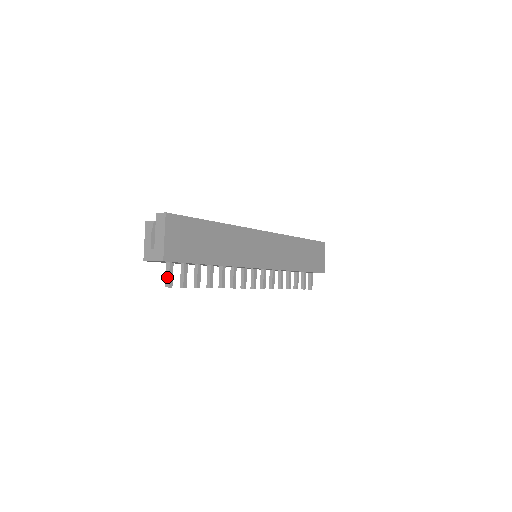
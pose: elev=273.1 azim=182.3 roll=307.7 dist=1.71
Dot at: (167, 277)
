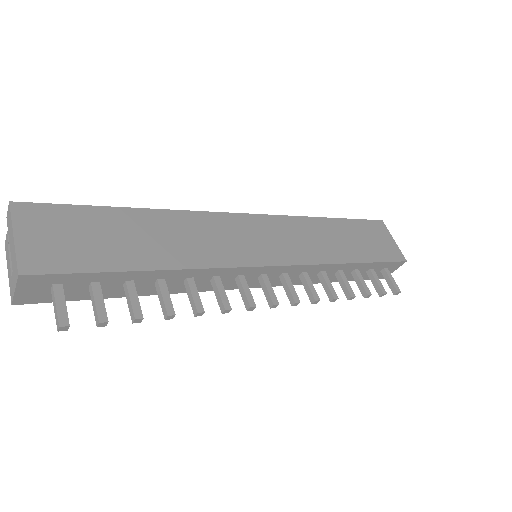
Dot at: (55, 312)
